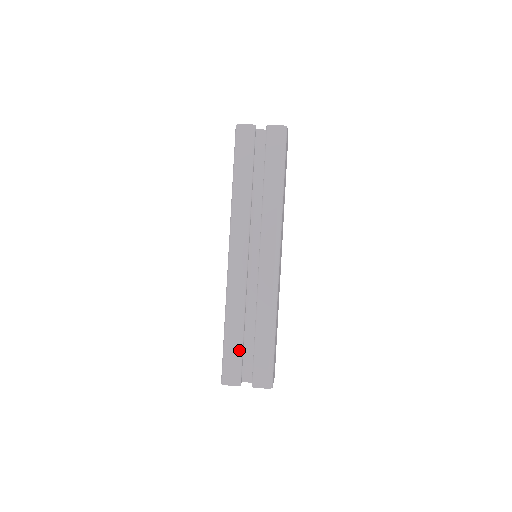
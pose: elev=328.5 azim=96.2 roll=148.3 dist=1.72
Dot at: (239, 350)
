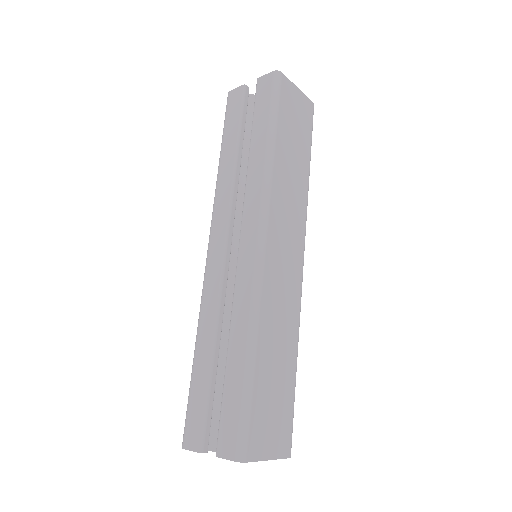
Dot at: (204, 390)
